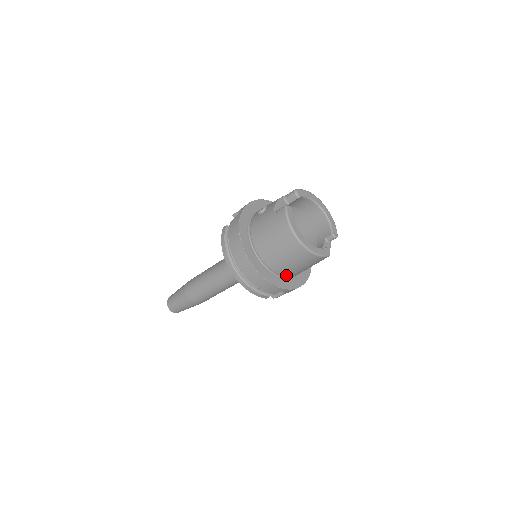
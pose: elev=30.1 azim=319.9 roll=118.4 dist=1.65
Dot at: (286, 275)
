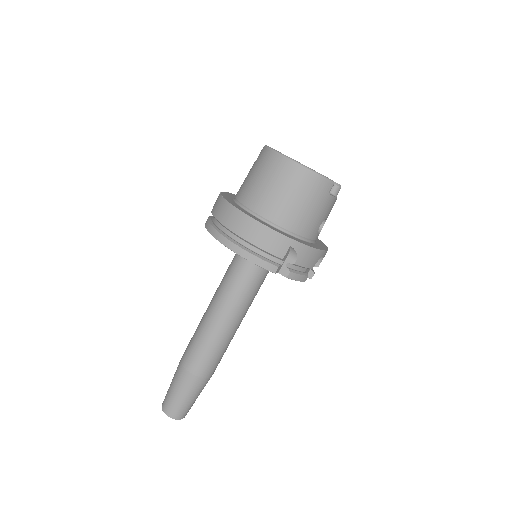
Dot at: (290, 227)
